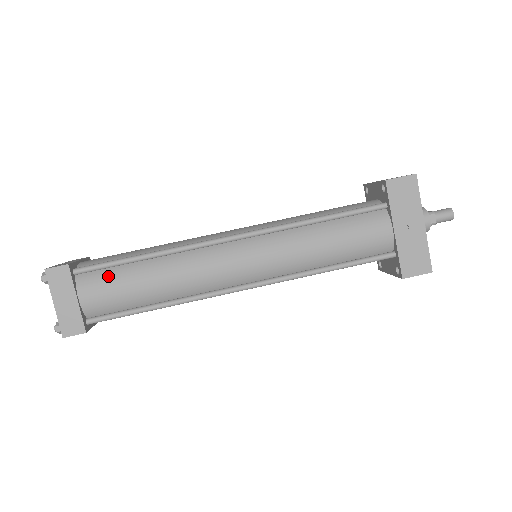
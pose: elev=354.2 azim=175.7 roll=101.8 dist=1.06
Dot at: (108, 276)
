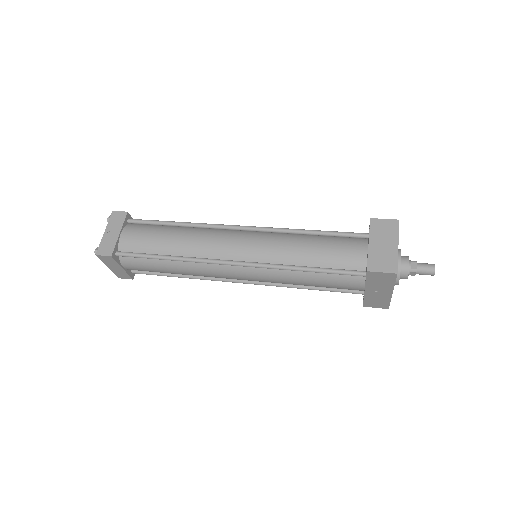
Dot at: (141, 262)
